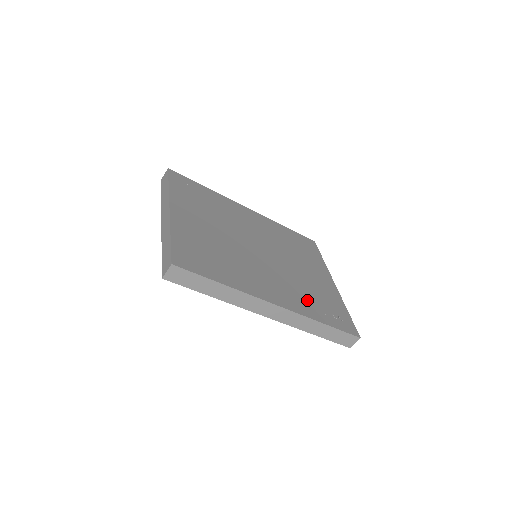
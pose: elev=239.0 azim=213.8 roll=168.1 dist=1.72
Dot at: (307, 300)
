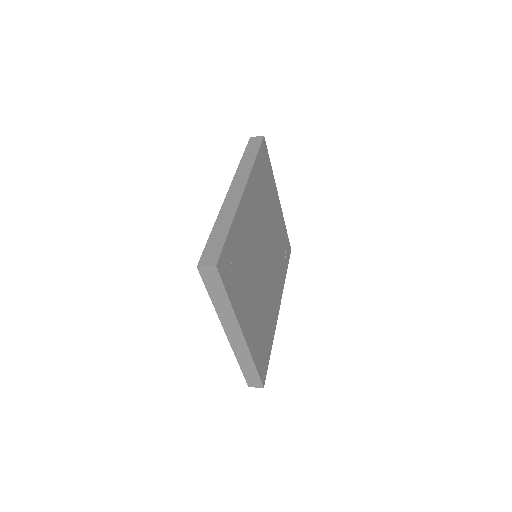
Dot at: (281, 266)
